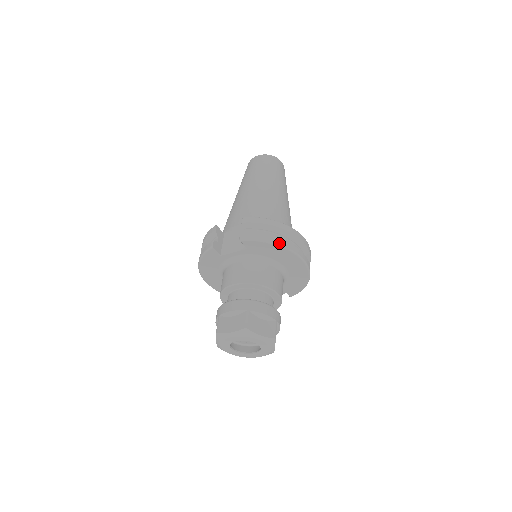
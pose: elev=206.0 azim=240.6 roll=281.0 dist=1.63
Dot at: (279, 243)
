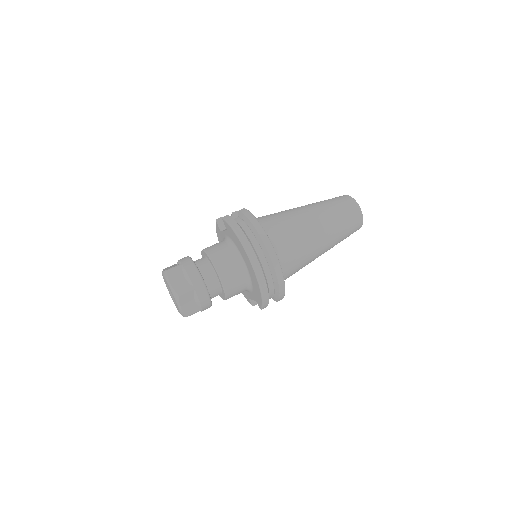
Dot at: (238, 233)
